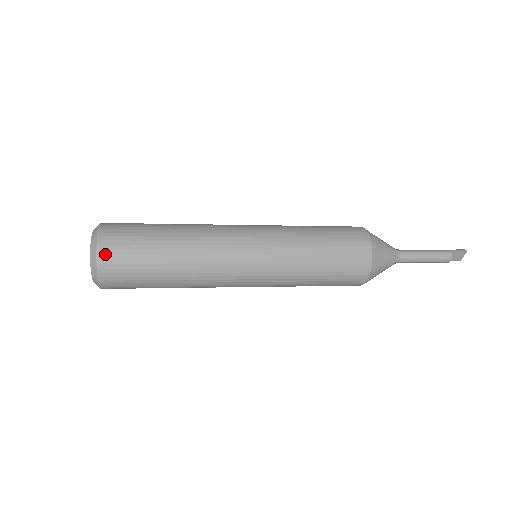
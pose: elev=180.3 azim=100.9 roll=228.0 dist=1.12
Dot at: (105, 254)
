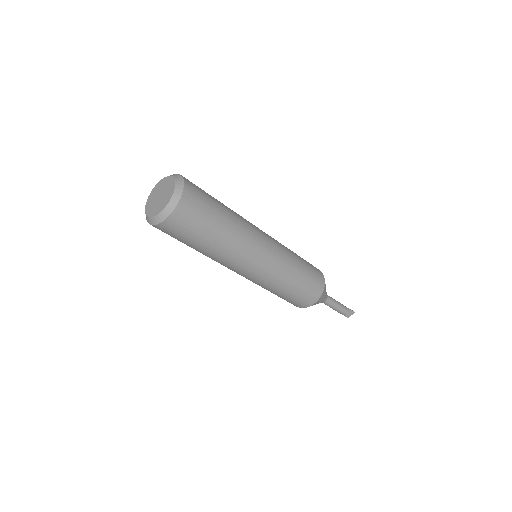
Dot at: (188, 196)
